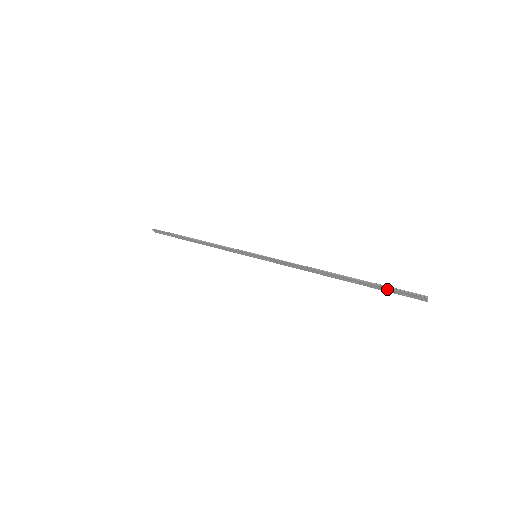
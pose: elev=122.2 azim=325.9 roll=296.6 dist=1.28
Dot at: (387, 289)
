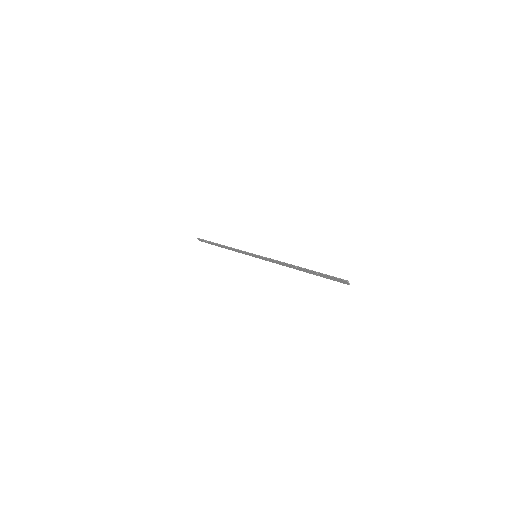
Dot at: (327, 277)
